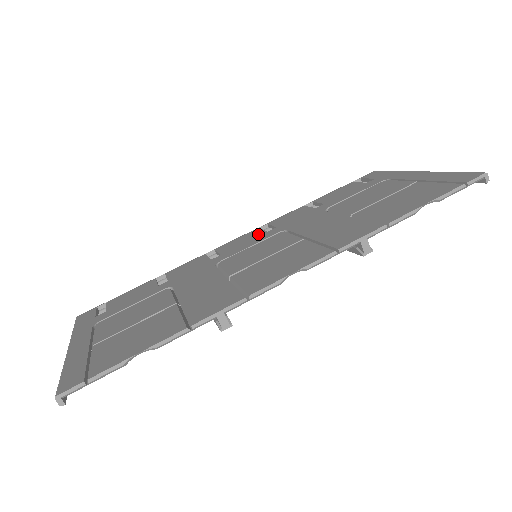
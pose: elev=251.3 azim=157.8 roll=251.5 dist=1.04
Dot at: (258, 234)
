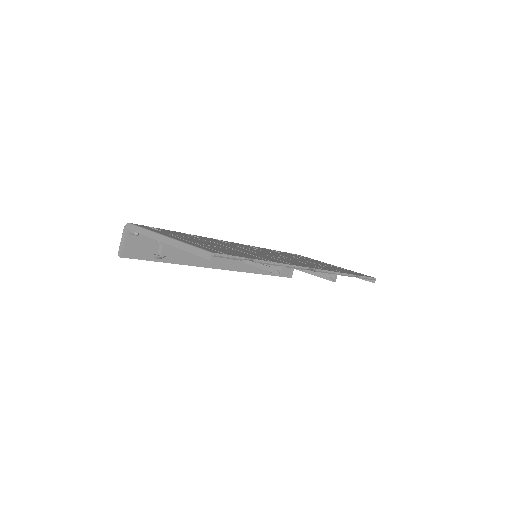
Dot at: occluded
